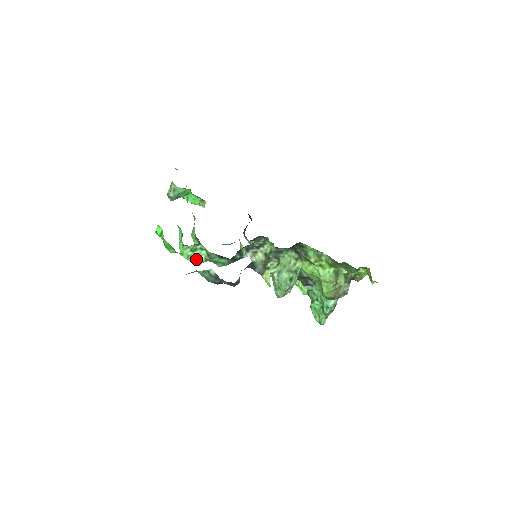
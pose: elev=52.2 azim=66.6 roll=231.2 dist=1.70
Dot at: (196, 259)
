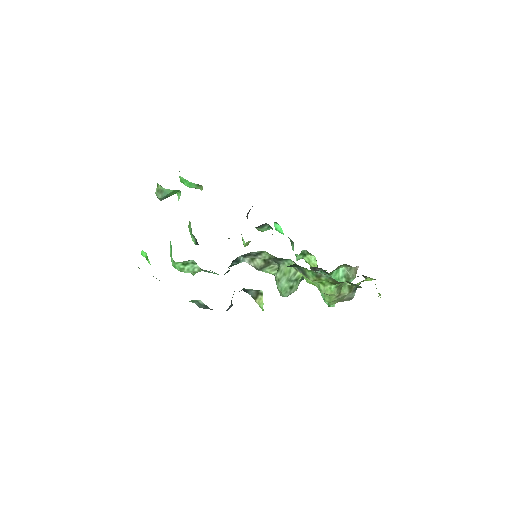
Dot at: (189, 271)
